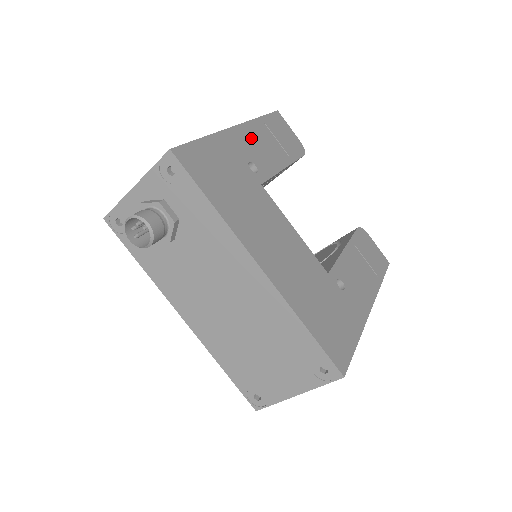
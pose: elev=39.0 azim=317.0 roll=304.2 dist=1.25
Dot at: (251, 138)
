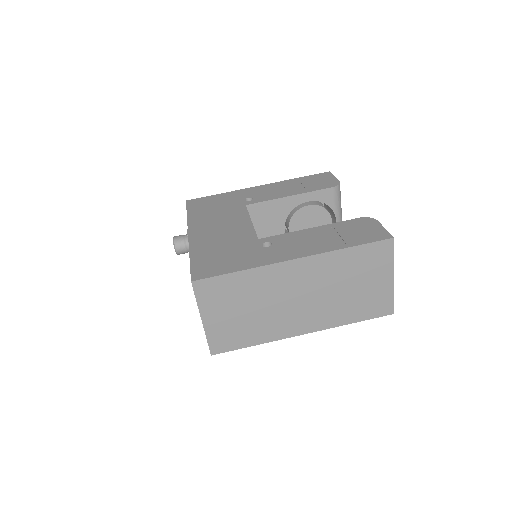
Dot at: (269, 188)
